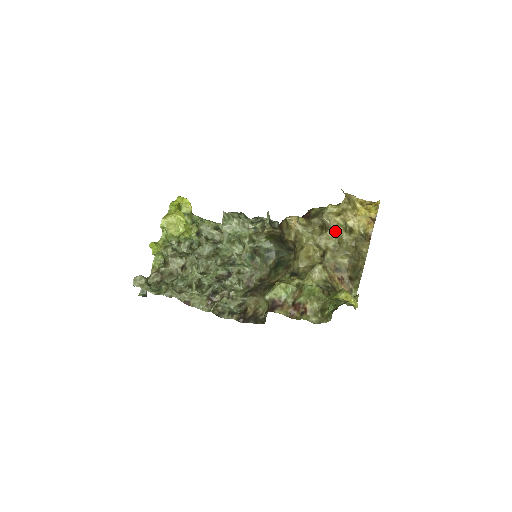
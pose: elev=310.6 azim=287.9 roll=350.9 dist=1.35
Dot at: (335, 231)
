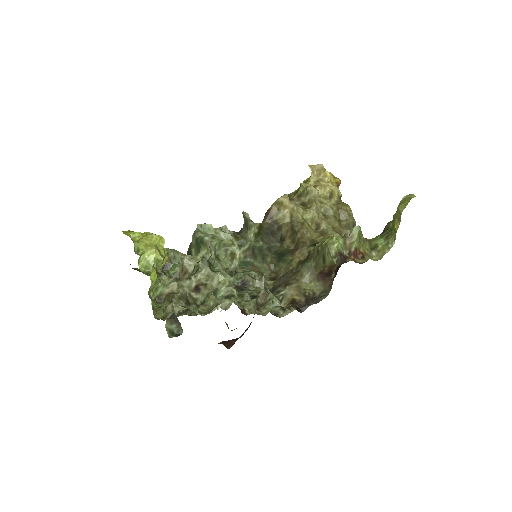
Dot at: (319, 201)
